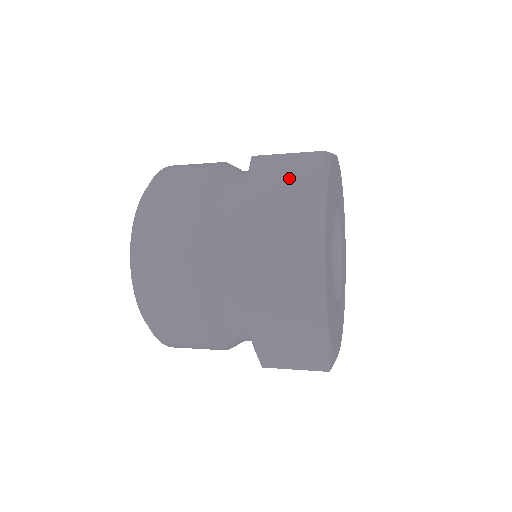
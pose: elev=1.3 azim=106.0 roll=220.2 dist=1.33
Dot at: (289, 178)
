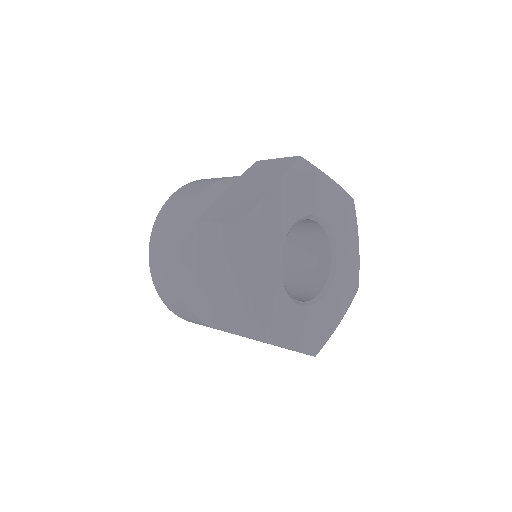
Dot at: (268, 171)
